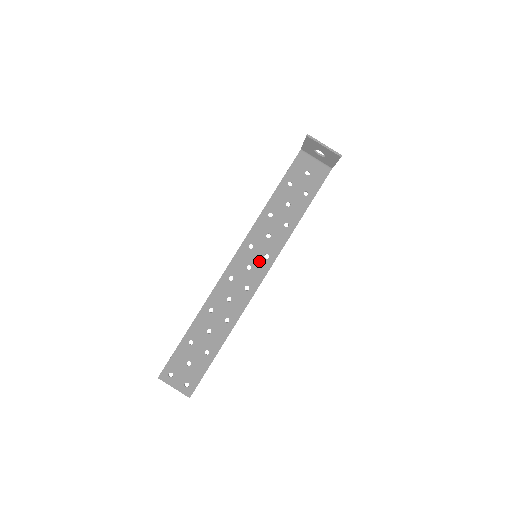
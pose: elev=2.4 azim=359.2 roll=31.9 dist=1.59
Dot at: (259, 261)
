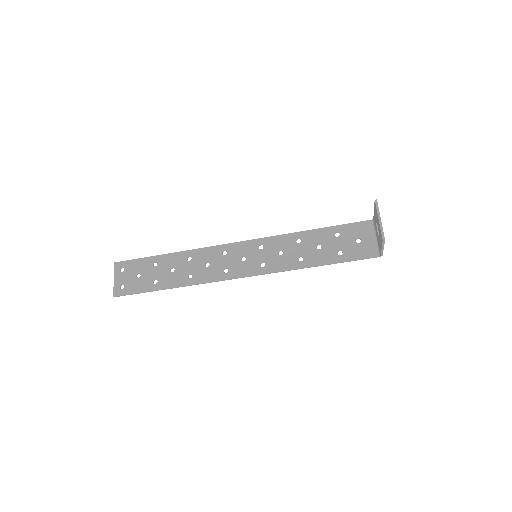
Dot at: (254, 262)
